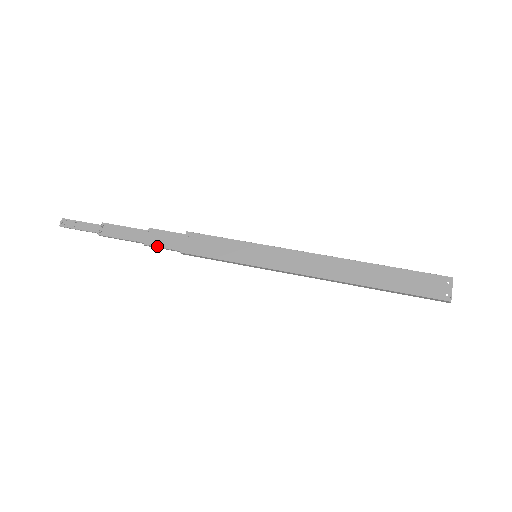
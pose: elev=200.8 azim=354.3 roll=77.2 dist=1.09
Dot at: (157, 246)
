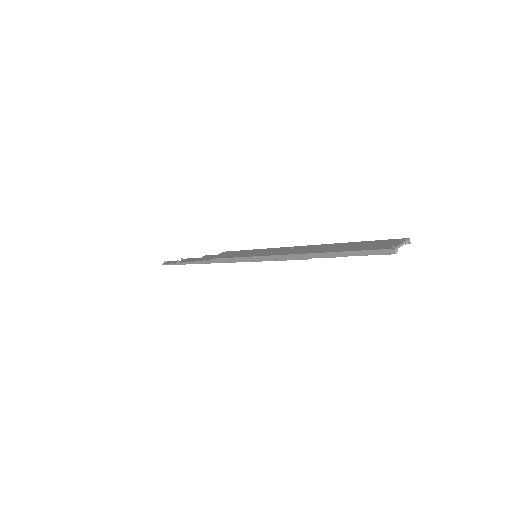
Dot at: (201, 260)
